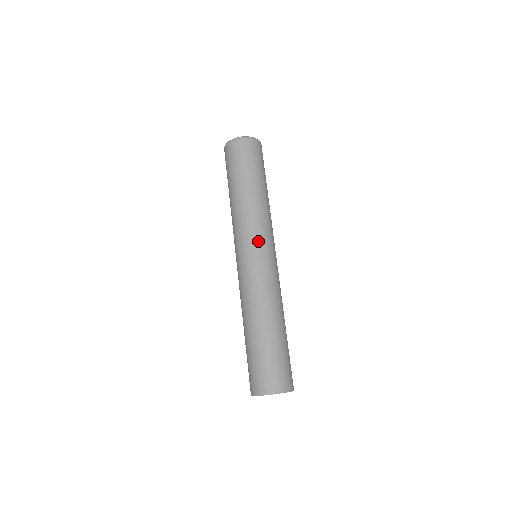
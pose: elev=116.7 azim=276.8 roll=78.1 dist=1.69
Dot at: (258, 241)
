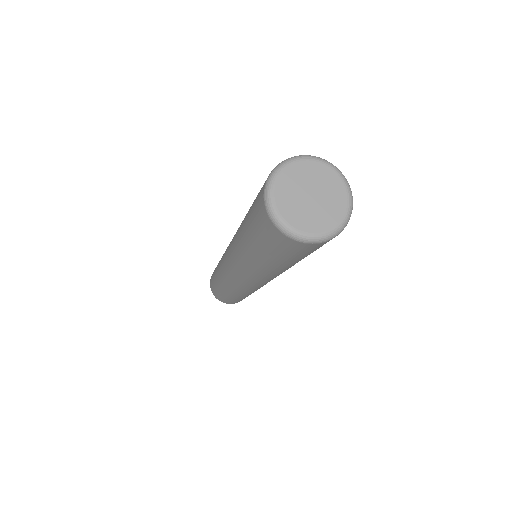
Dot at: (256, 282)
